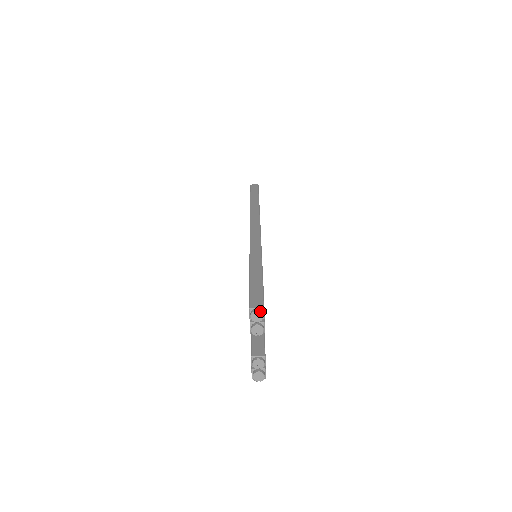
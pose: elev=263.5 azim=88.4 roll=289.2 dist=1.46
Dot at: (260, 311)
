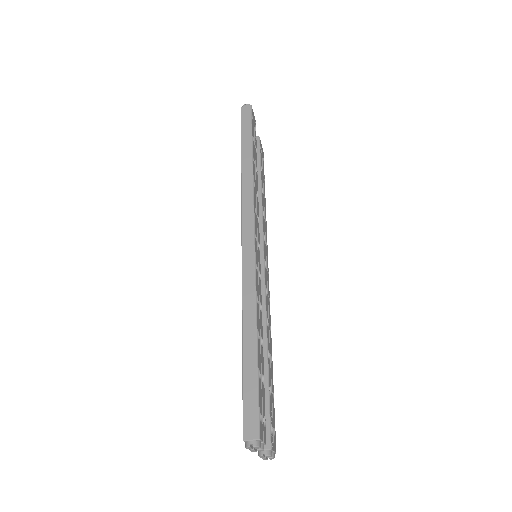
Dot at: (255, 445)
